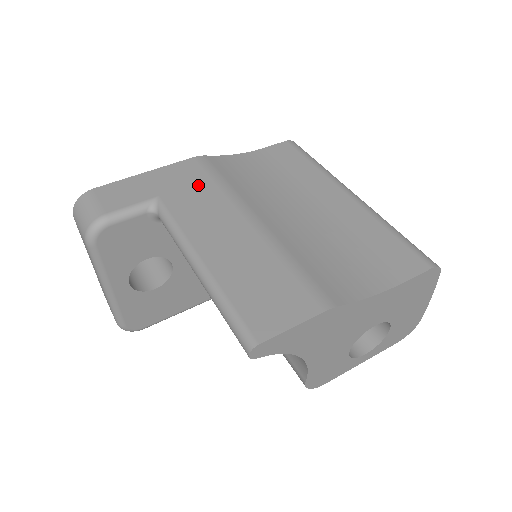
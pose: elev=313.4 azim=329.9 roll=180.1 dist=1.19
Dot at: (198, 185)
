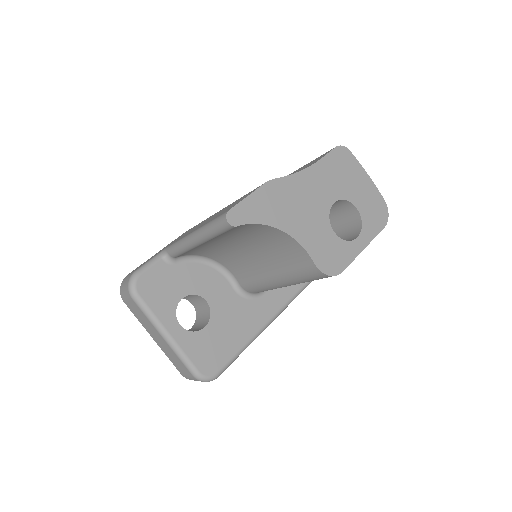
Dot at: occluded
